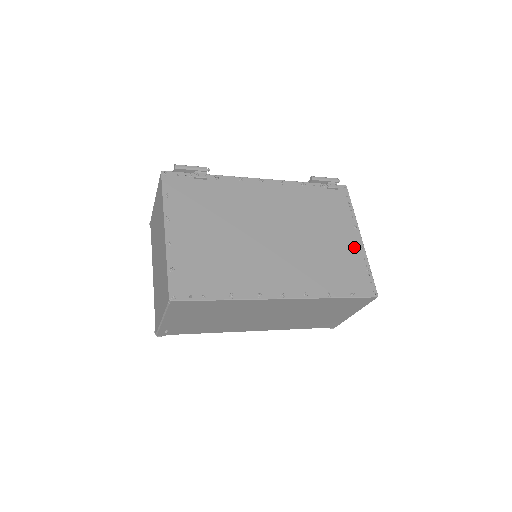
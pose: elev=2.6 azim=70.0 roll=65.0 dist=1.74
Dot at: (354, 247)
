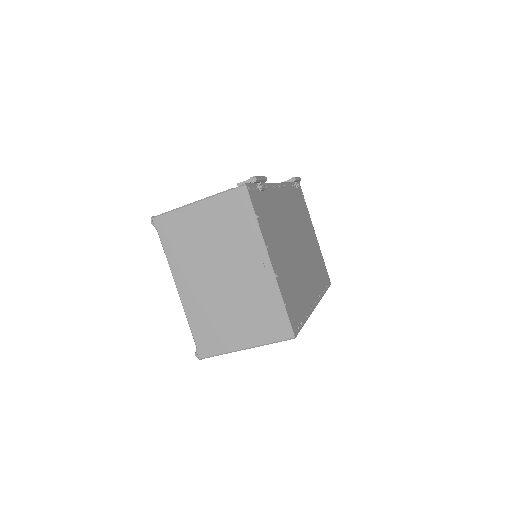
Dot at: (317, 244)
